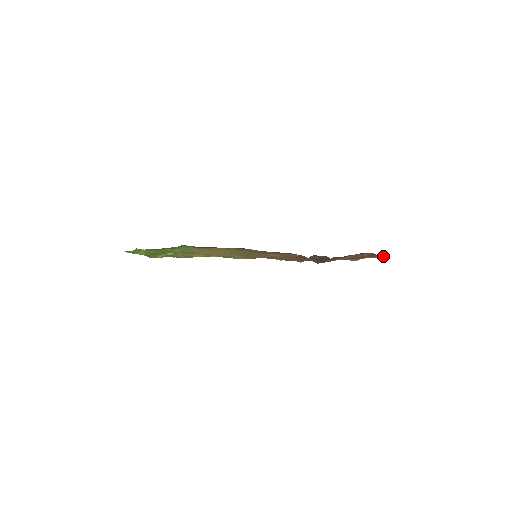
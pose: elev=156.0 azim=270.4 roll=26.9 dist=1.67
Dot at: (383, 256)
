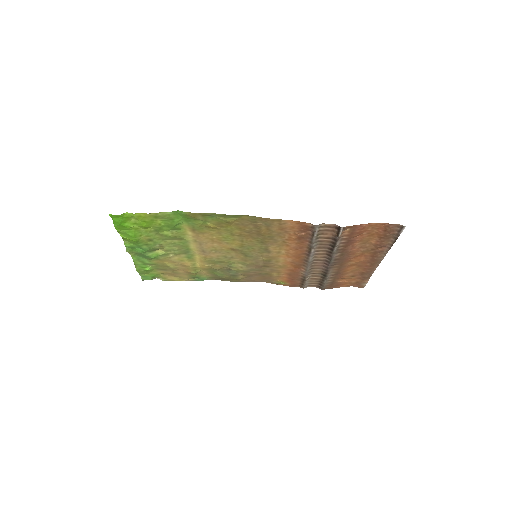
Dot at: (397, 235)
